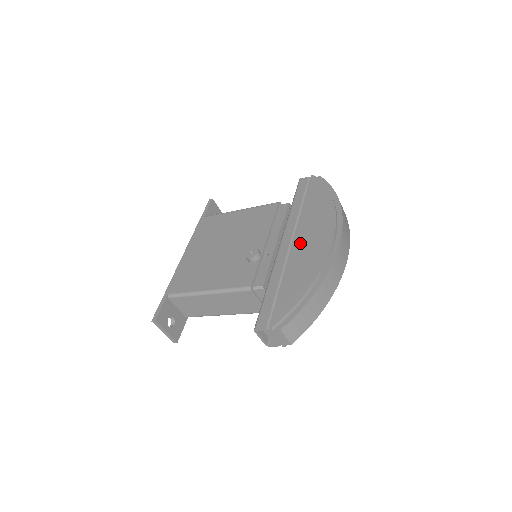
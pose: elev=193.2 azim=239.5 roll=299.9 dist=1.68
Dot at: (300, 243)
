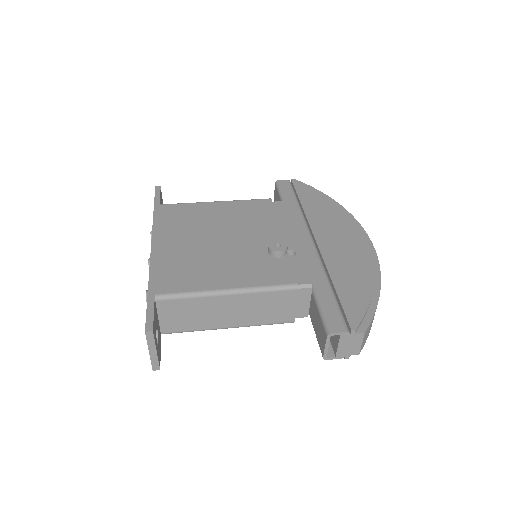
Dot at: (327, 241)
